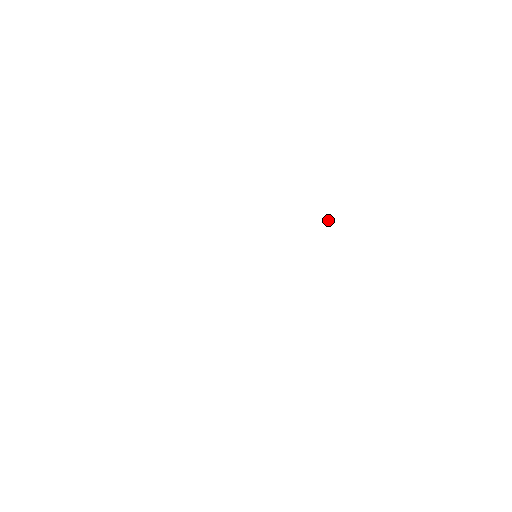
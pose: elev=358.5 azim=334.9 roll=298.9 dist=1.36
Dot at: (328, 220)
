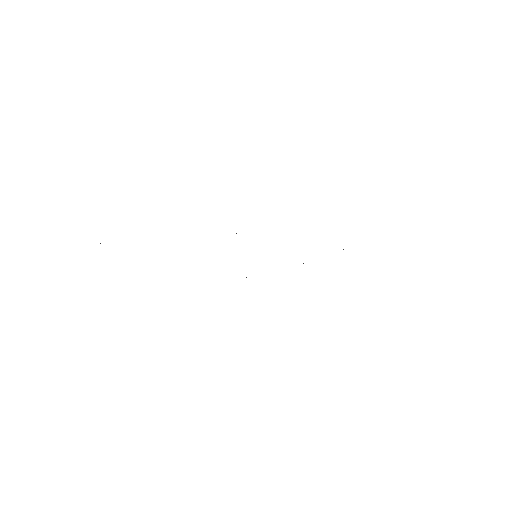
Dot at: (343, 249)
